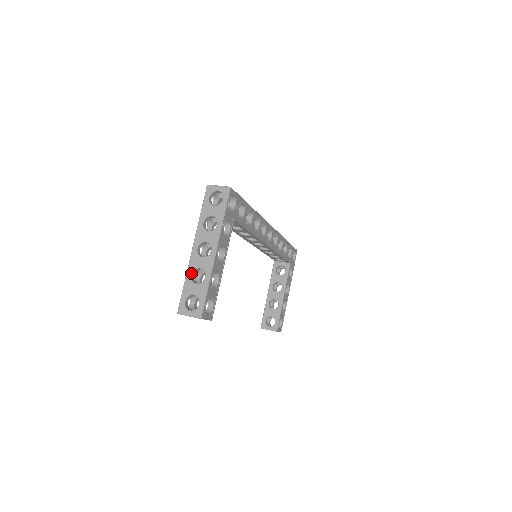
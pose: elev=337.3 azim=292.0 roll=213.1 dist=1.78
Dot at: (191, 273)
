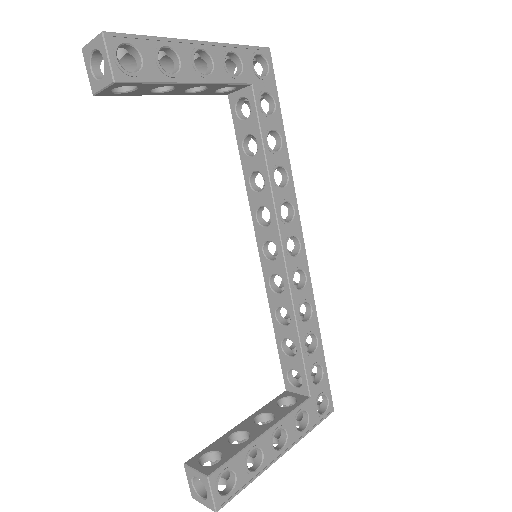
Dot at: occluded
